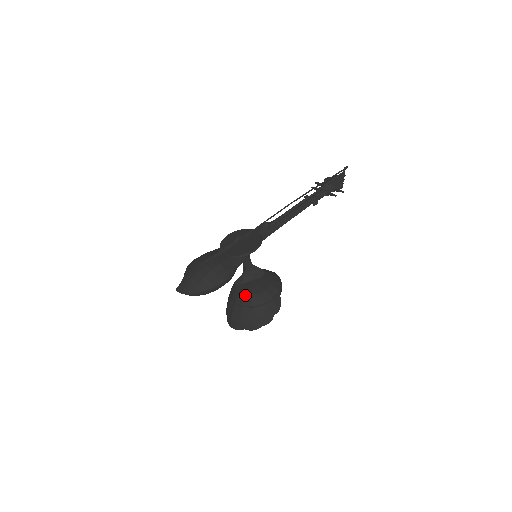
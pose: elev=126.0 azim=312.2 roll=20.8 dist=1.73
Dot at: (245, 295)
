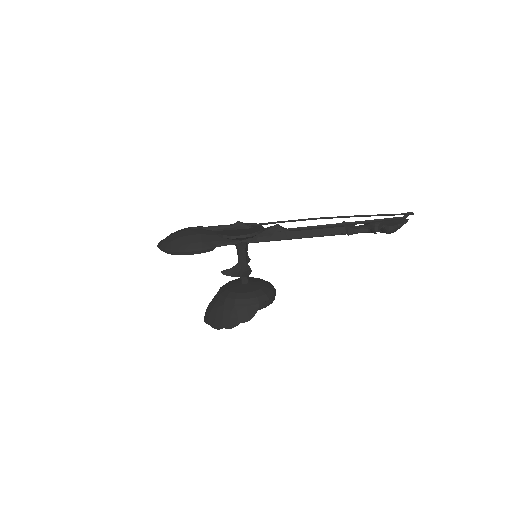
Dot at: (226, 289)
